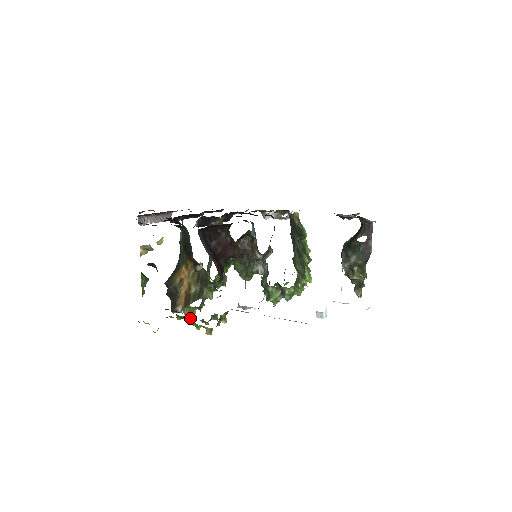
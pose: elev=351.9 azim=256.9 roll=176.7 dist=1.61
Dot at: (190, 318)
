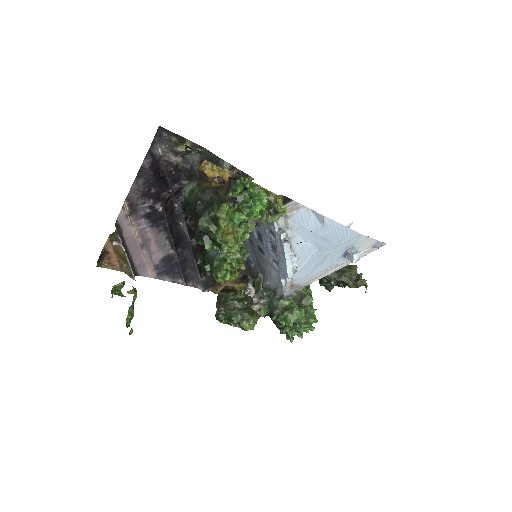
Dot at: (252, 185)
